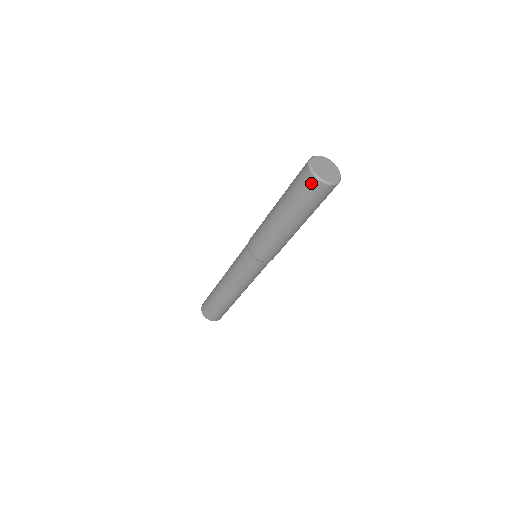
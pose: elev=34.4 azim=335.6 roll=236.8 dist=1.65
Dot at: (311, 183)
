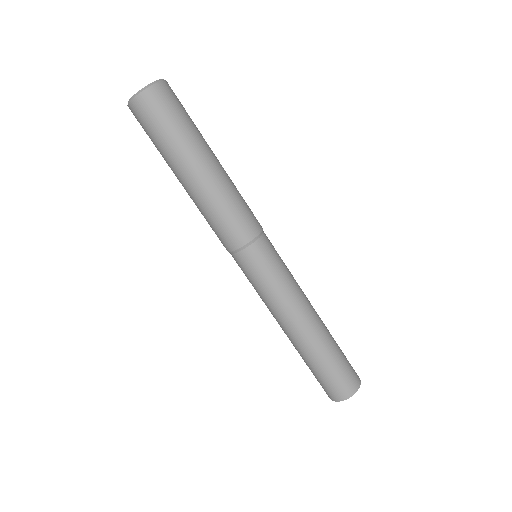
Dot at: (134, 115)
